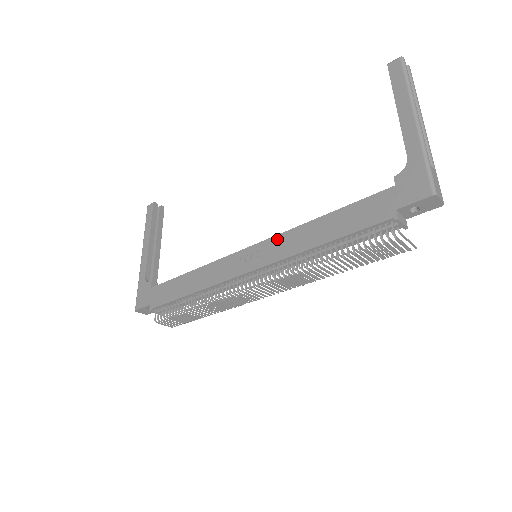
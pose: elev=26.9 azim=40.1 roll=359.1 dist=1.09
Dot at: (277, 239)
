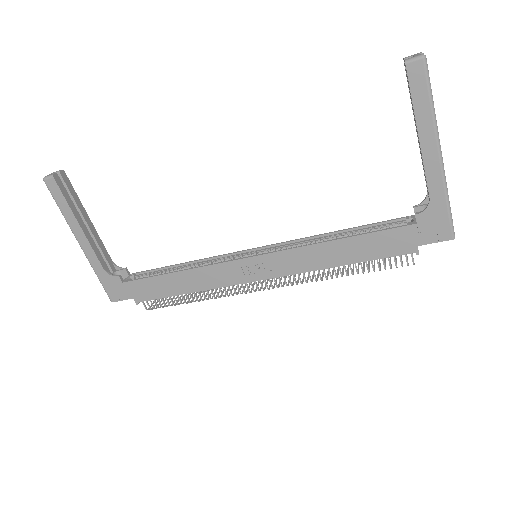
Dot at: (288, 254)
